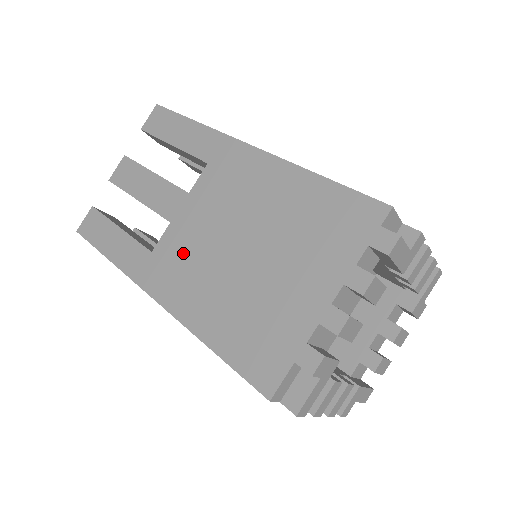
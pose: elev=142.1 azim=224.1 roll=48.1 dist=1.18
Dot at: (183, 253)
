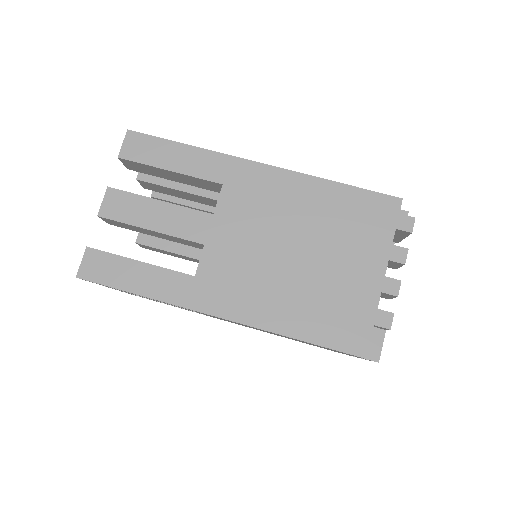
Dot at: occluded
